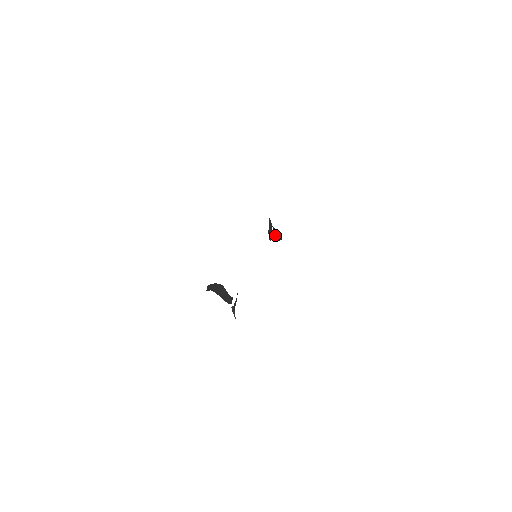
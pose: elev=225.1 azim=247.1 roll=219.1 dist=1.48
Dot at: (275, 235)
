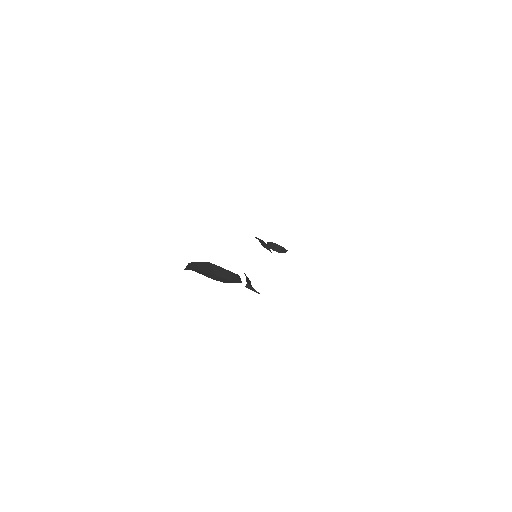
Dot at: (275, 249)
